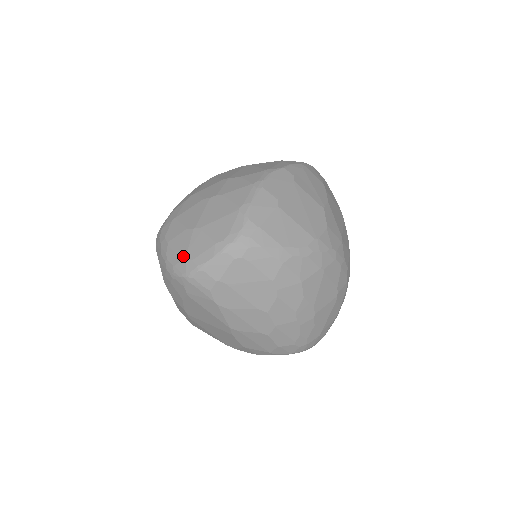
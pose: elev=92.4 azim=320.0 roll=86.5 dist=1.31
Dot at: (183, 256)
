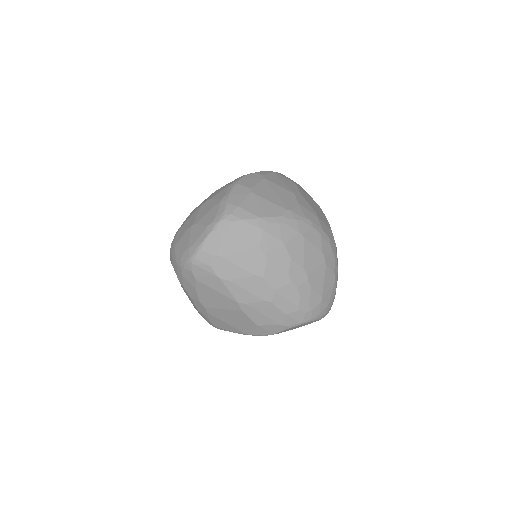
Dot at: (186, 247)
